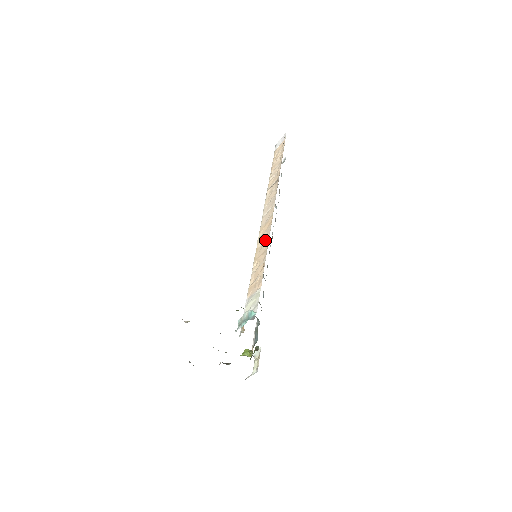
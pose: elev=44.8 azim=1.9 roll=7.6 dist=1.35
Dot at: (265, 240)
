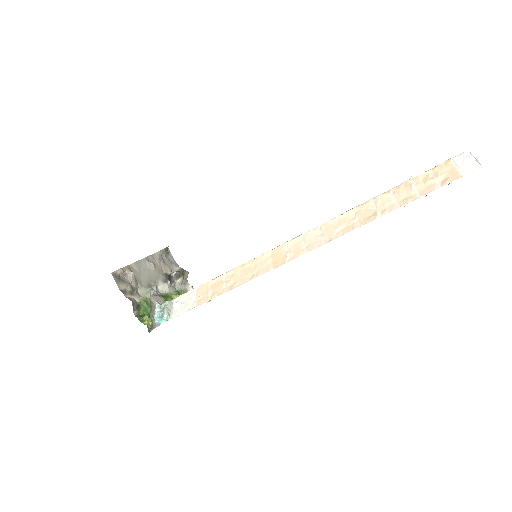
Dot at: (256, 271)
